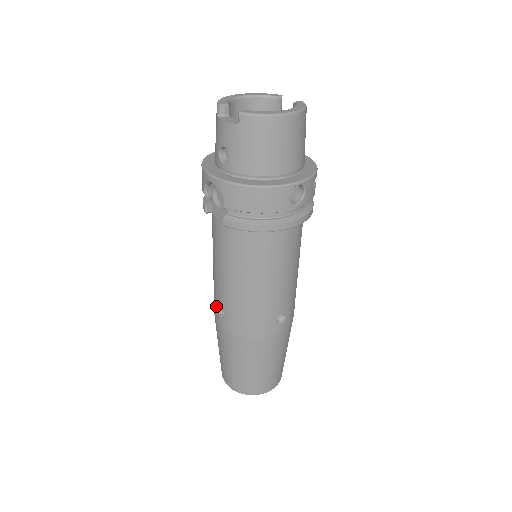
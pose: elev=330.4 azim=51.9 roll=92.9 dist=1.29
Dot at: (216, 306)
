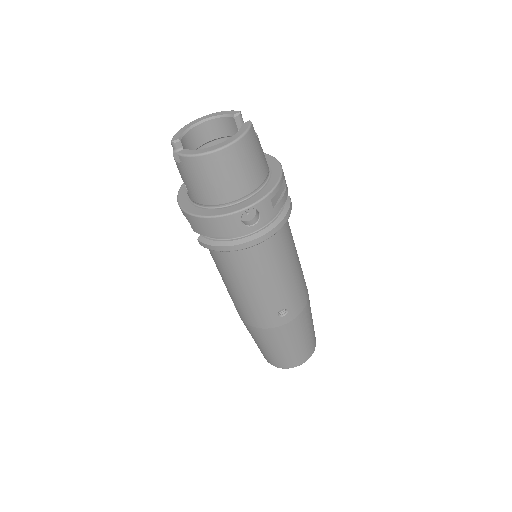
Dot at: occluded
